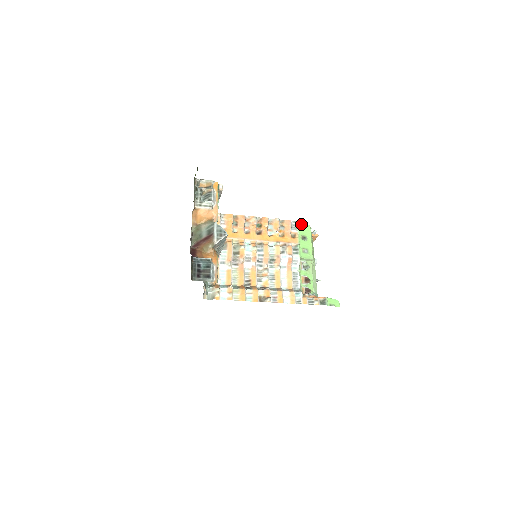
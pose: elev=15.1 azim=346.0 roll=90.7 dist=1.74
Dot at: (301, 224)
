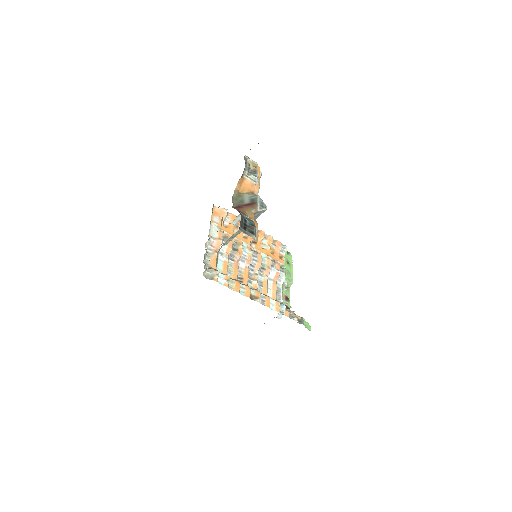
Dot at: occluded
